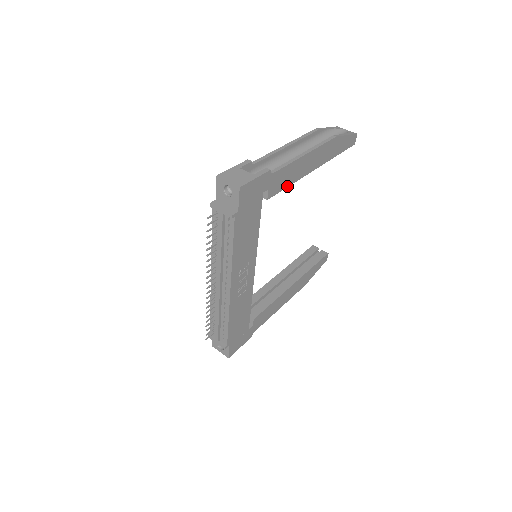
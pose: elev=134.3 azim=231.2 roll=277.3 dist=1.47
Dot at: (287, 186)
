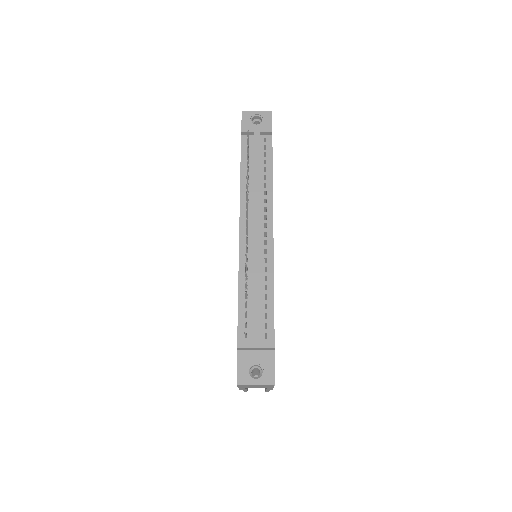
Dot at: occluded
